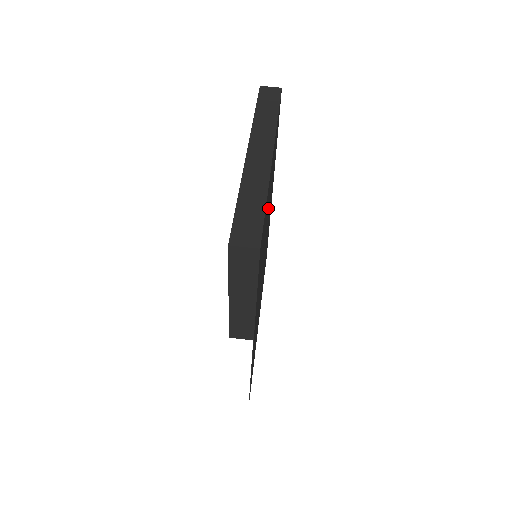
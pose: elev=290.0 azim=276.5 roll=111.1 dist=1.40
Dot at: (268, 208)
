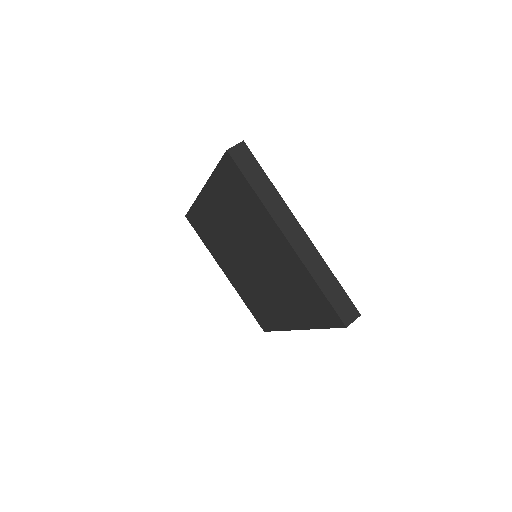
Dot at: occluded
